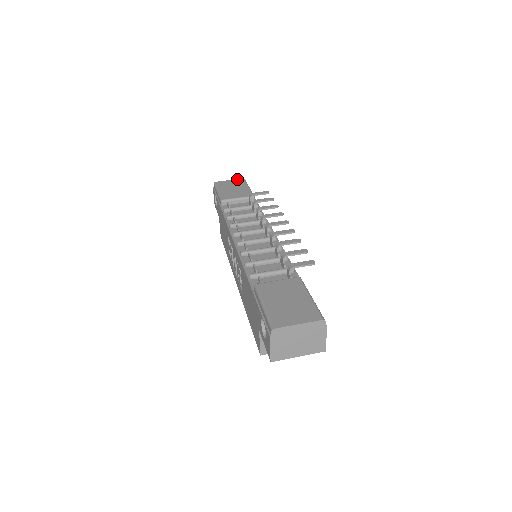
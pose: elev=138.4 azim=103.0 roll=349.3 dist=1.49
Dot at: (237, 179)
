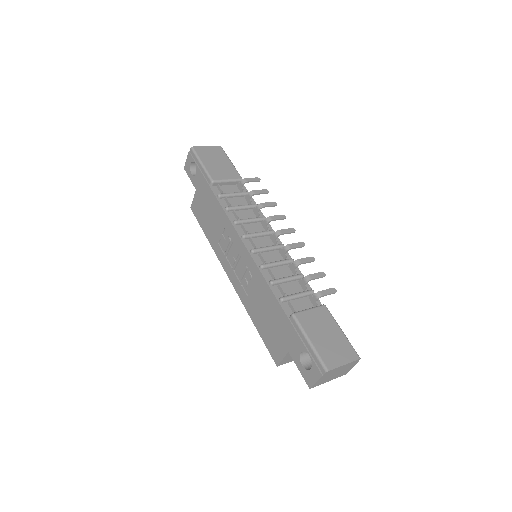
Dot at: (215, 146)
